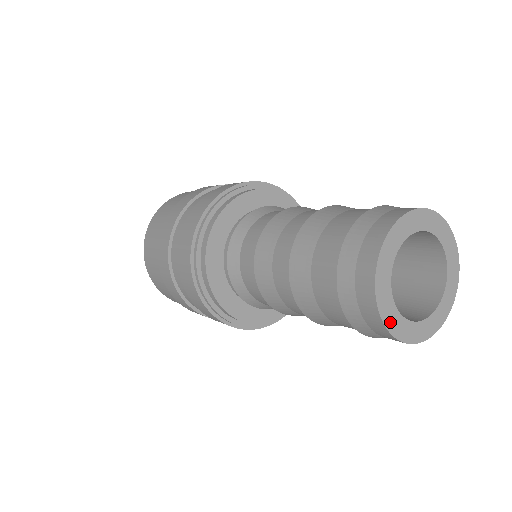
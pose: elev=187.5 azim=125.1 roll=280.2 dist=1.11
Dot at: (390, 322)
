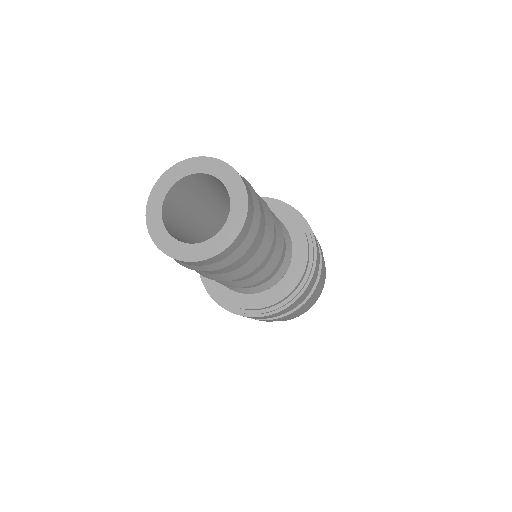
Dot at: (176, 253)
